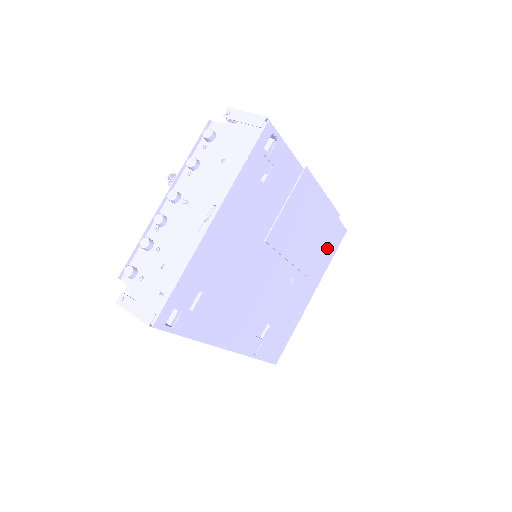
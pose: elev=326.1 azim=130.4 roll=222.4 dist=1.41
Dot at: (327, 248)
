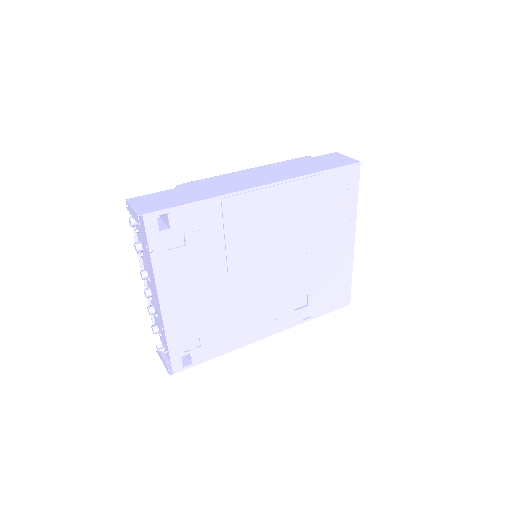
Dot at: (339, 199)
